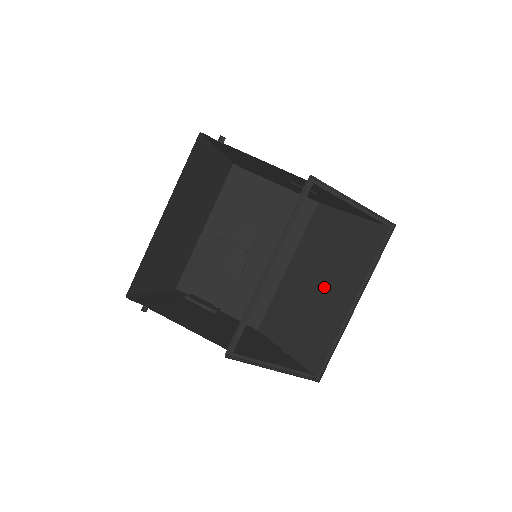
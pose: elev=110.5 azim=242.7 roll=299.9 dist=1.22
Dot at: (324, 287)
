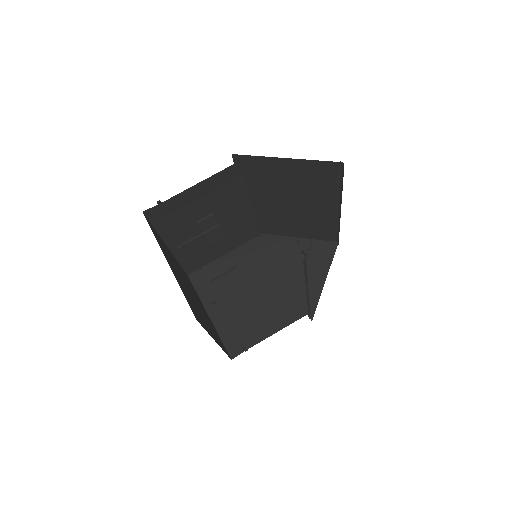
Dot at: (300, 205)
